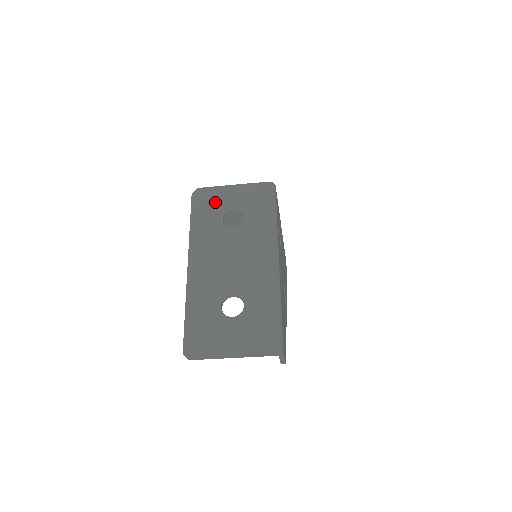
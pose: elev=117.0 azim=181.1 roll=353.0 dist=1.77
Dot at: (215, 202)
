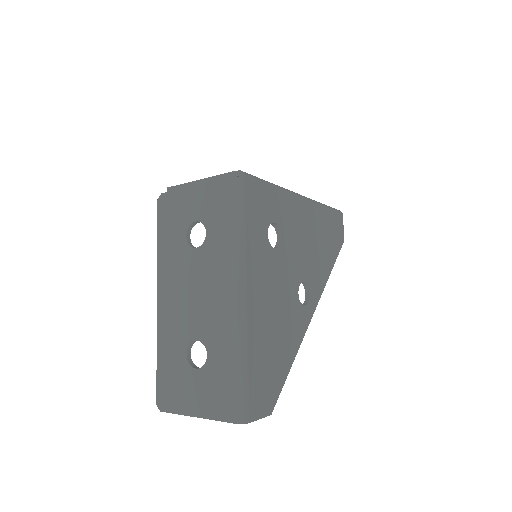
Dot at: (179, 211)
